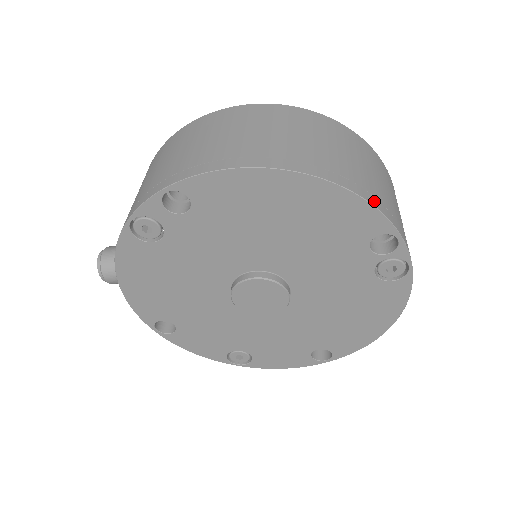
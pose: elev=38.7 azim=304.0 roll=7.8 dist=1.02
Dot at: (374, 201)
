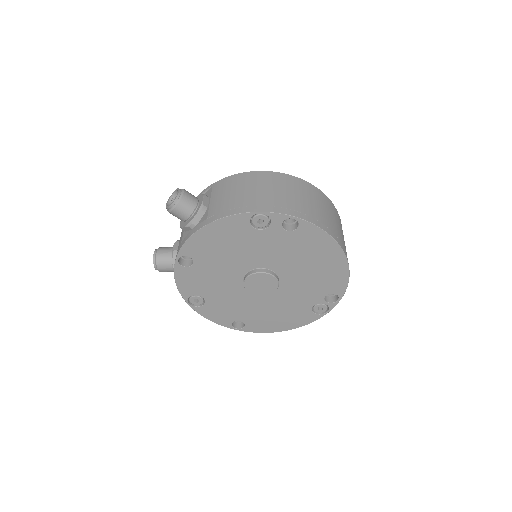
Dot at: occluded
